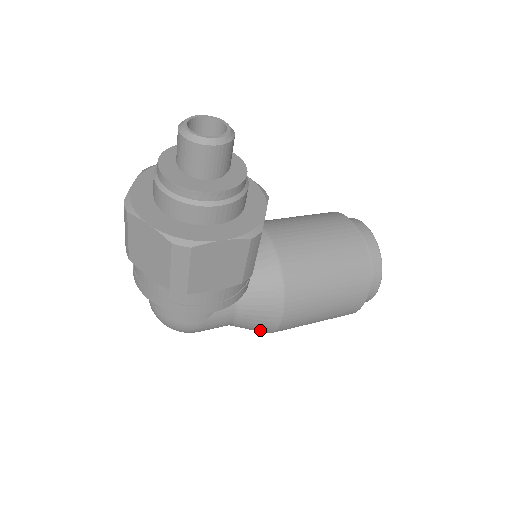
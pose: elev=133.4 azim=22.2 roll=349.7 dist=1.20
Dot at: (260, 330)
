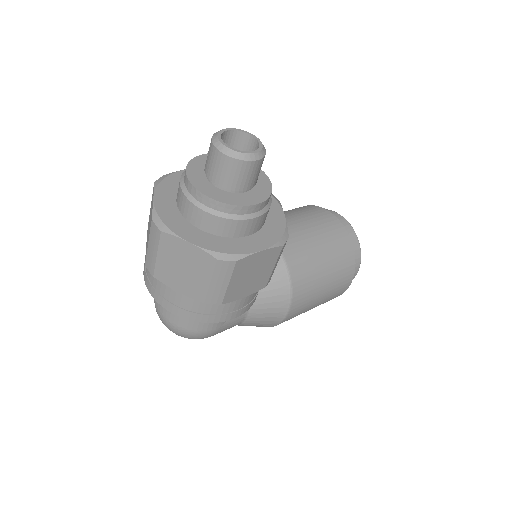
Dot at: (264, 326)
